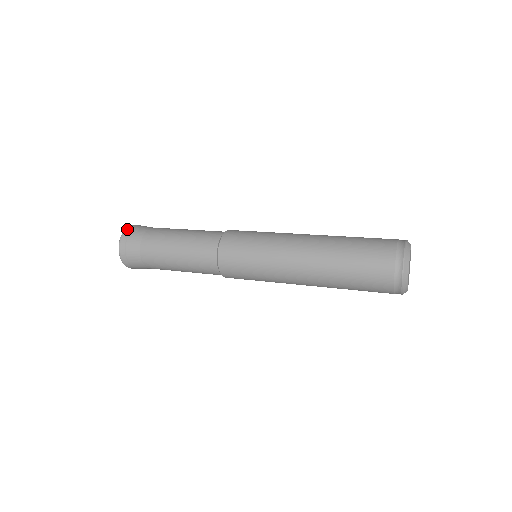
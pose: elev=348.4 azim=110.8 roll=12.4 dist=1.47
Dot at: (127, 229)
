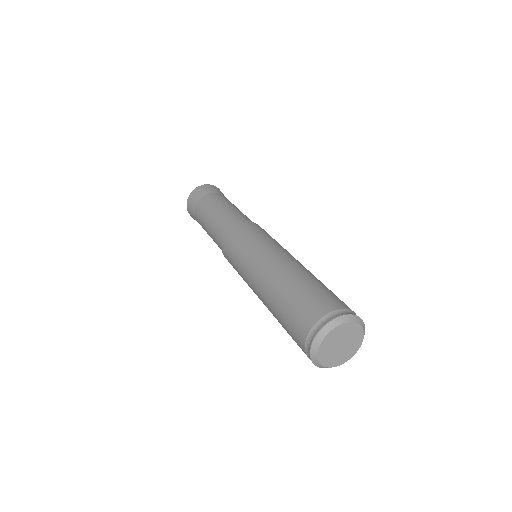
Dot at: (211, 185)
